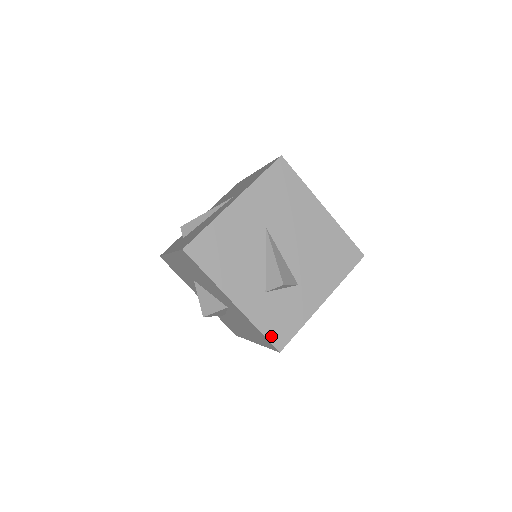
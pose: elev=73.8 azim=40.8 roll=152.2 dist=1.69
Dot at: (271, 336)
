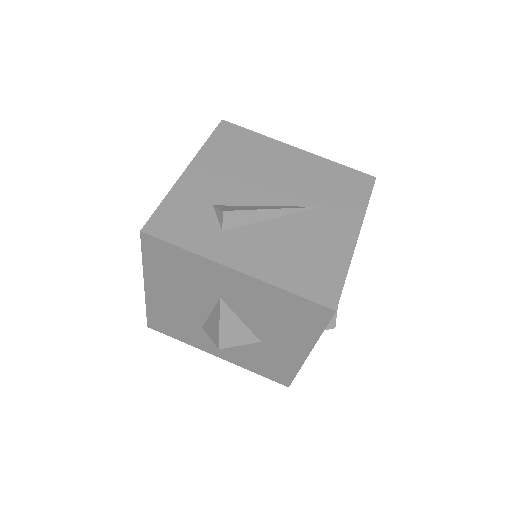
Dot at: occluded
